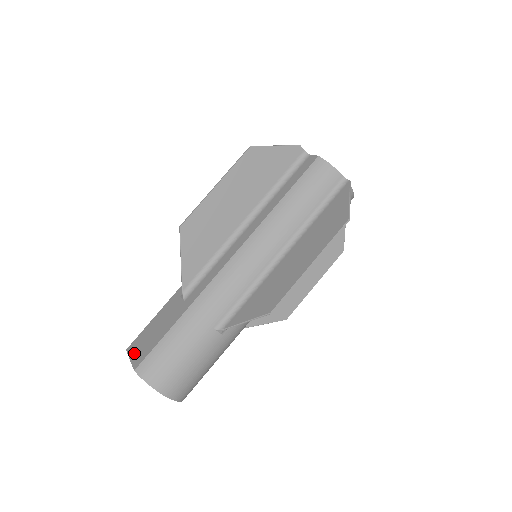
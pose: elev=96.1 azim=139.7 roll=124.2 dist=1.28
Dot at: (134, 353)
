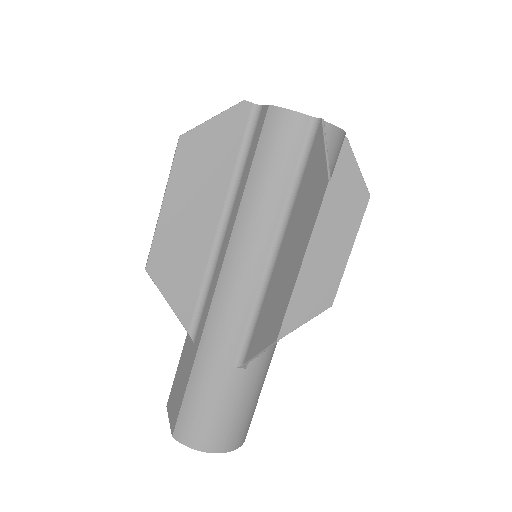
Dot at: (170, 412)
